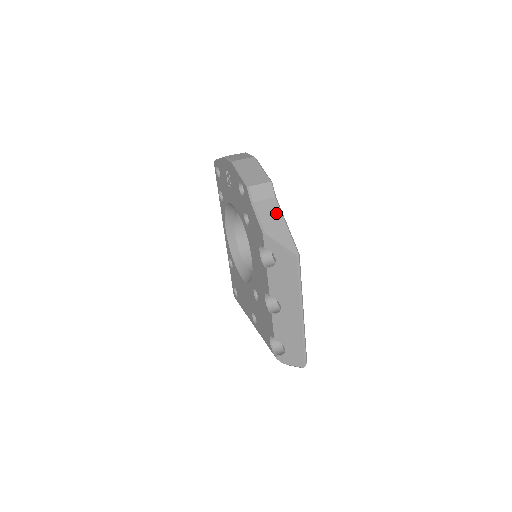
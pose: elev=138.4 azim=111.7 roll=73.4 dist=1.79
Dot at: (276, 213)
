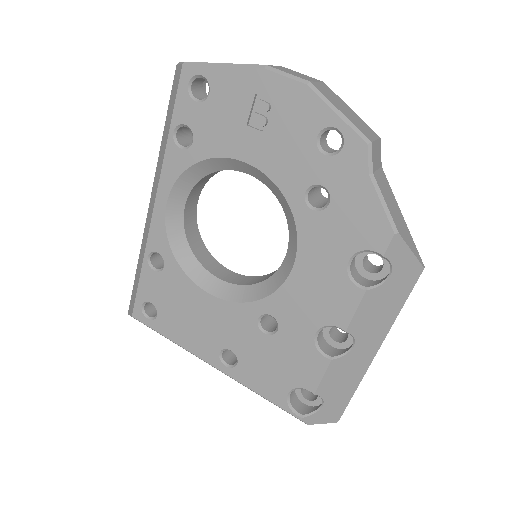
Dot at: (392, 195)
